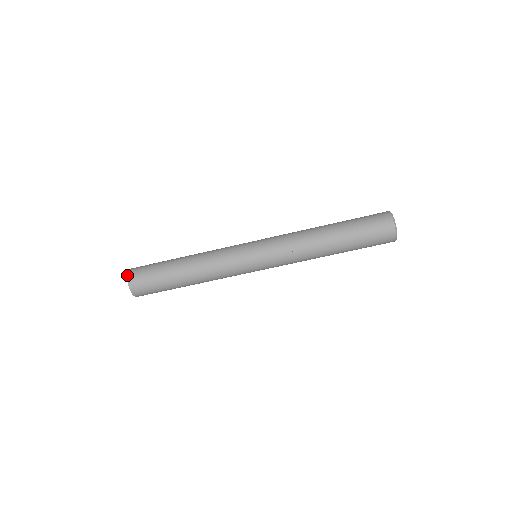
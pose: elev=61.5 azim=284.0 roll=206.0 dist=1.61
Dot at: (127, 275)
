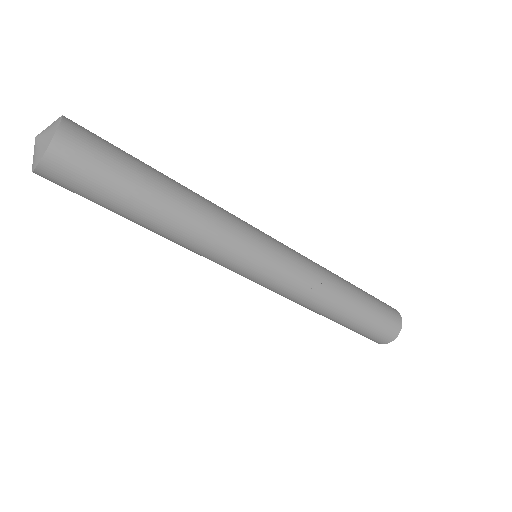
Dot at: (60, 123)
